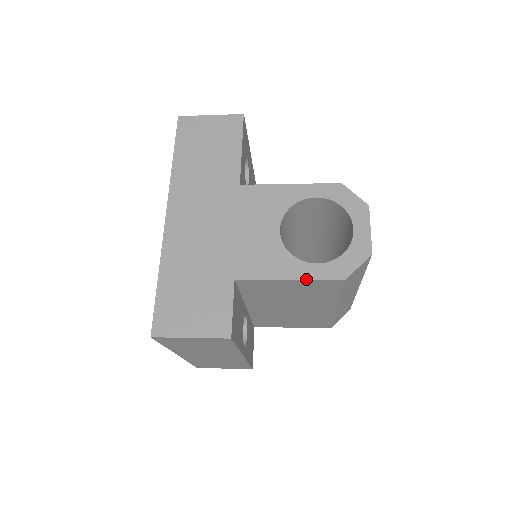
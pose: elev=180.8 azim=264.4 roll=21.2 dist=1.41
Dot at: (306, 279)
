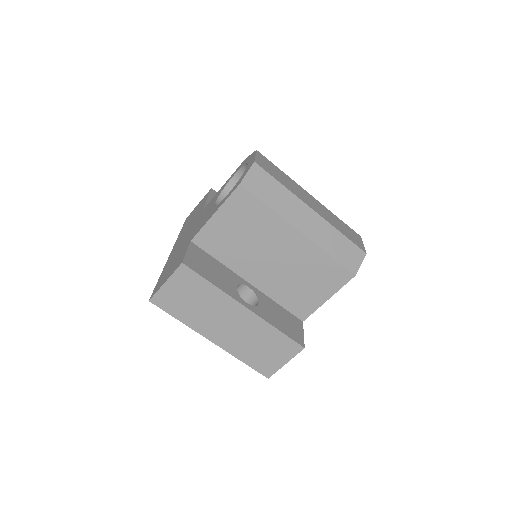
Dot at: (221, 205)
